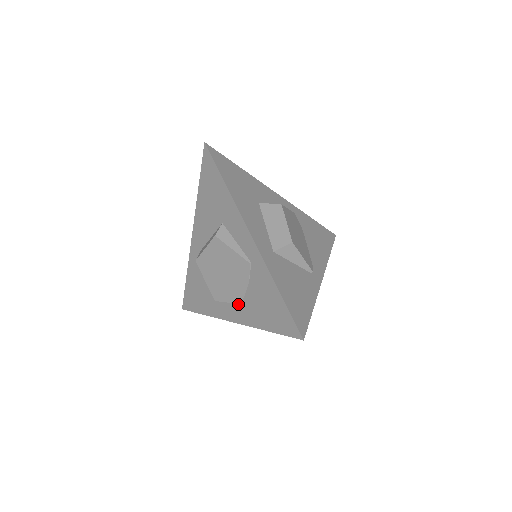
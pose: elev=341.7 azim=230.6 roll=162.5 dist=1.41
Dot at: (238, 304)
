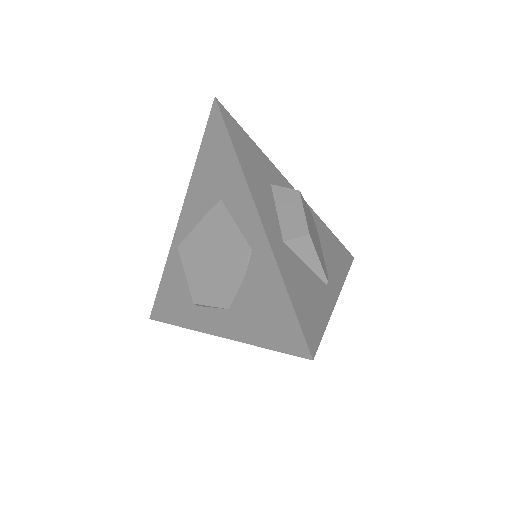
Dot at: (224, 309)
